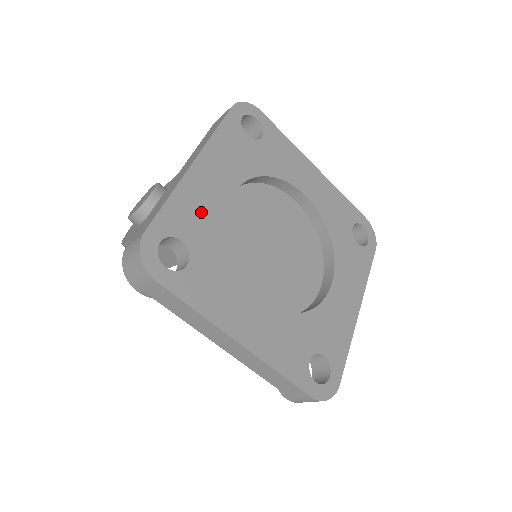
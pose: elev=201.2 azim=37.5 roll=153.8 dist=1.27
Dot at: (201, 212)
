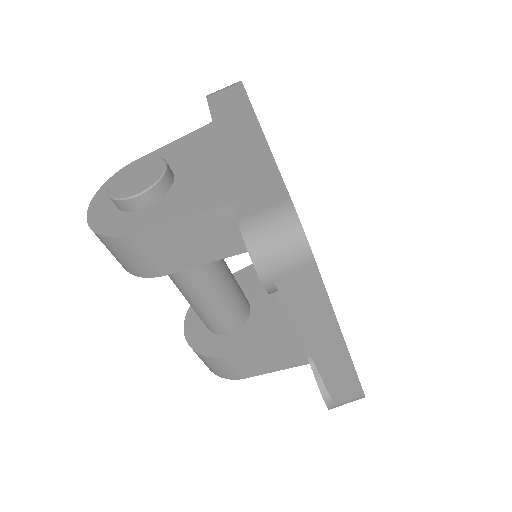
Dot at: occluded
